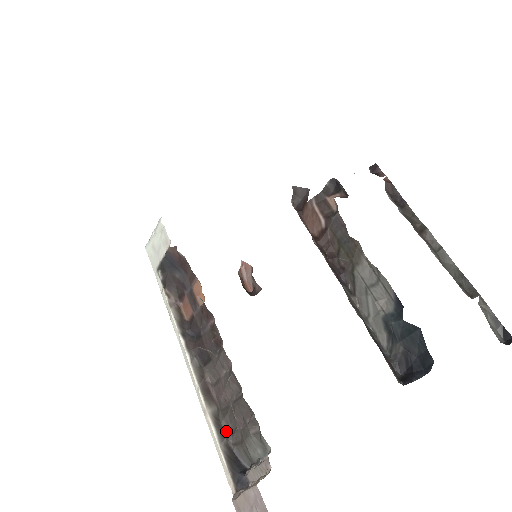
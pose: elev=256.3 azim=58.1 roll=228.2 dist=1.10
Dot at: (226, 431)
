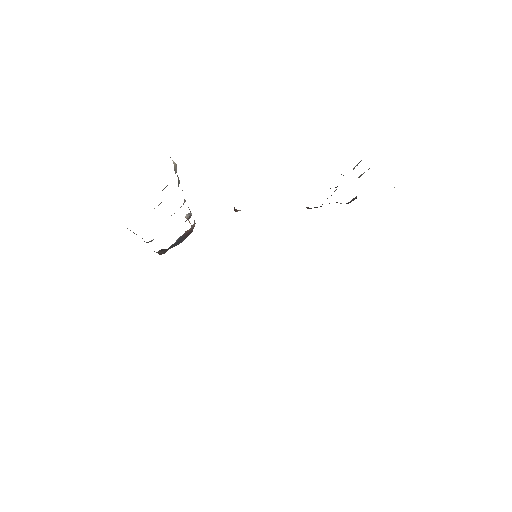
Dot at: occluded
